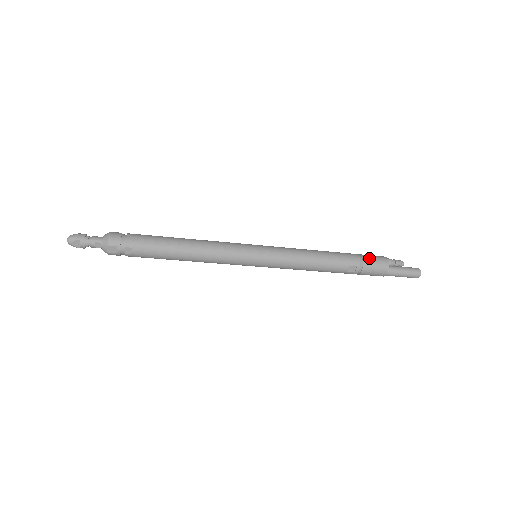
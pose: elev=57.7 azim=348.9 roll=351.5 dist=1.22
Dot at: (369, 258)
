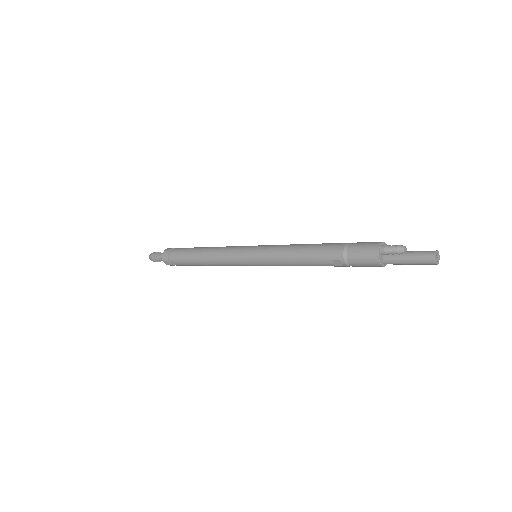
Dot at: (355, 249)
